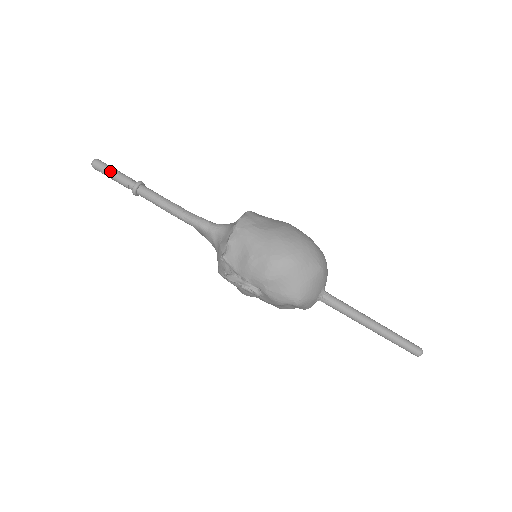
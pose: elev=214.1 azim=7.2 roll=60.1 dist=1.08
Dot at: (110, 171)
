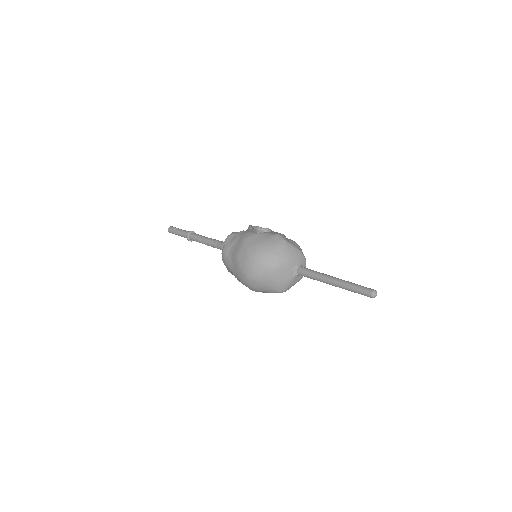
Dot at: (176, 234)
